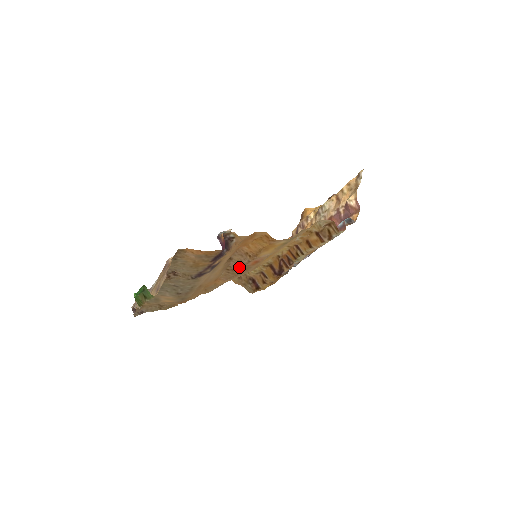
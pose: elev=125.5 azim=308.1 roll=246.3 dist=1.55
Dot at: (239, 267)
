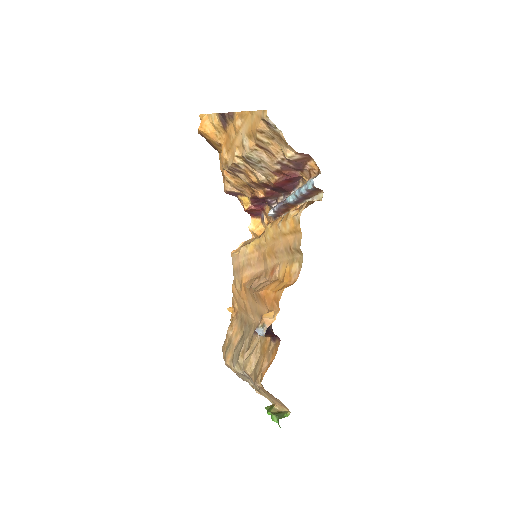
Dot at: (261, 282)
